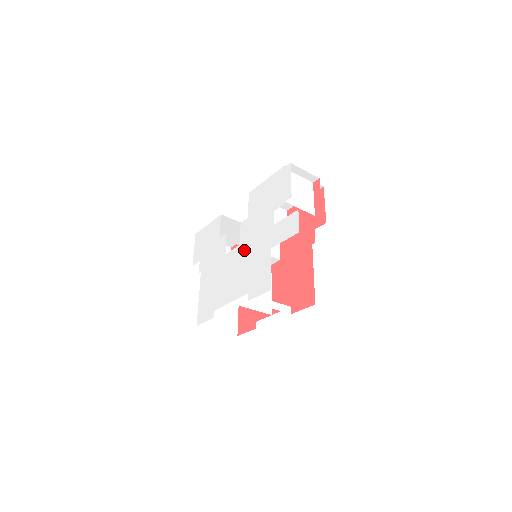
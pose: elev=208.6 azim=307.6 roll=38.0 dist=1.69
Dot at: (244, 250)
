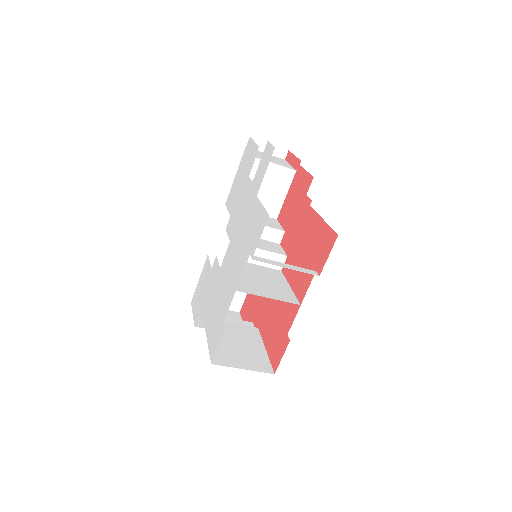
Dot at: (235, 237)
